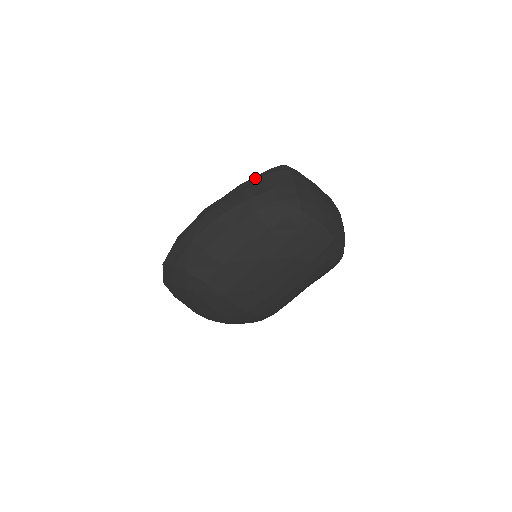
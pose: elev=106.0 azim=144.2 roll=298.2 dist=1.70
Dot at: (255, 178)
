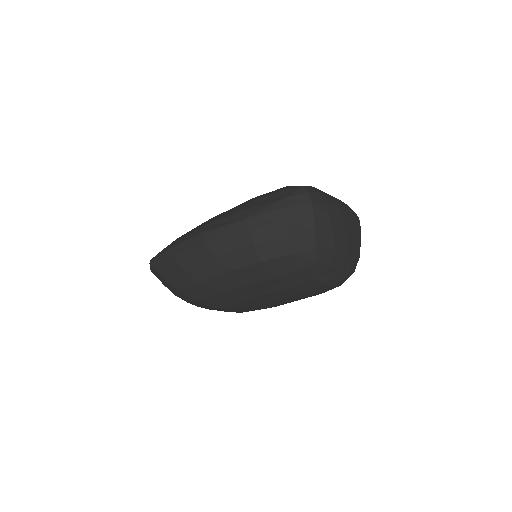
Dot at: (267, 210)
